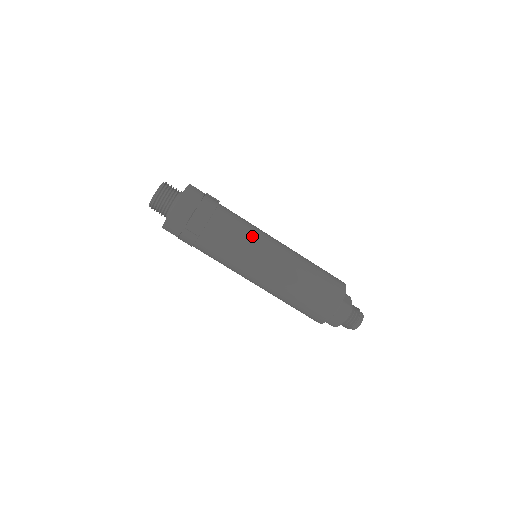
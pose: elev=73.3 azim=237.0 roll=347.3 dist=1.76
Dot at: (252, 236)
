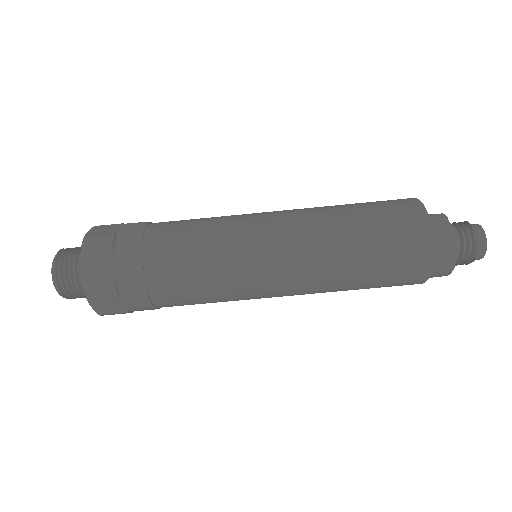
Dot at: (223, 252)
